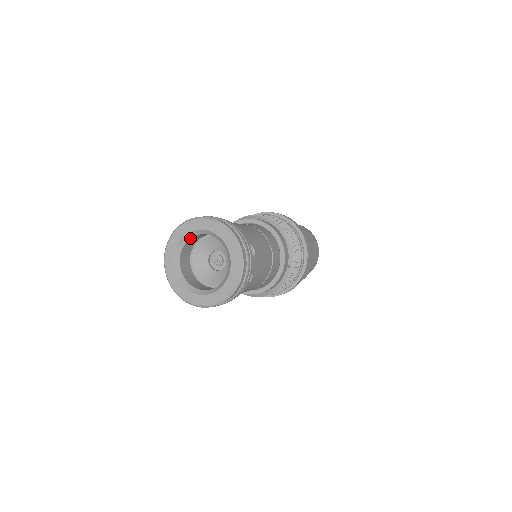
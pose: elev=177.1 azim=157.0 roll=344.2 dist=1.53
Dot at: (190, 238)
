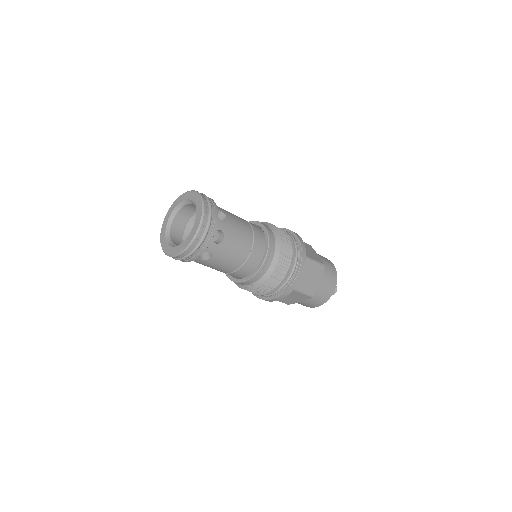
Dot at: (170, 227)
